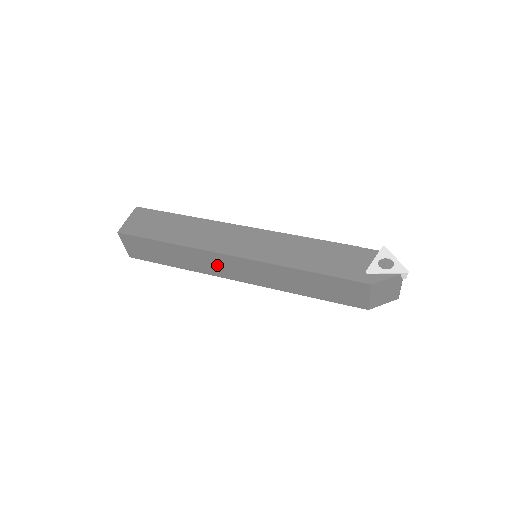
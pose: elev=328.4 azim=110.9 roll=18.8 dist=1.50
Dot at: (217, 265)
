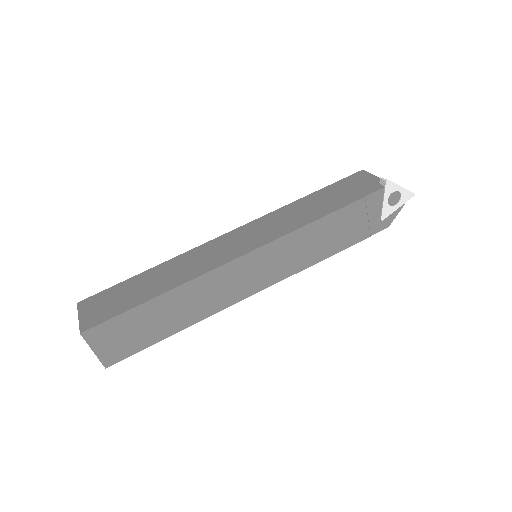
Dot at: occluded
